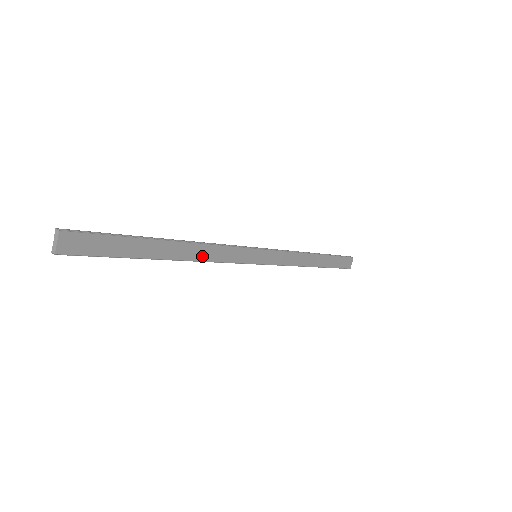
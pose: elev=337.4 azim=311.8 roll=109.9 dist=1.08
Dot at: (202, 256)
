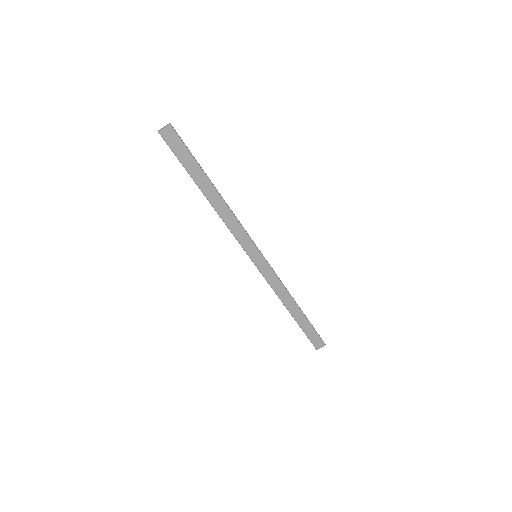
Dot at: (224, 216)
